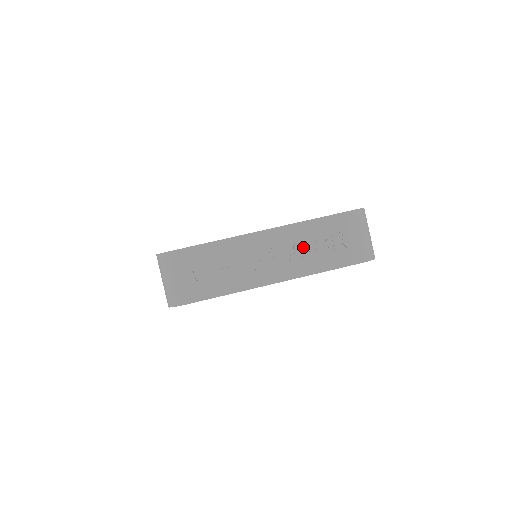
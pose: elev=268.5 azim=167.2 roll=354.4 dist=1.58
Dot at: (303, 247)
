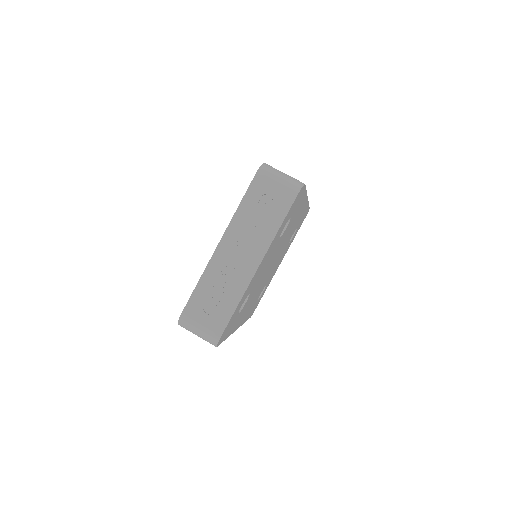
Dot at: (251, 228)
